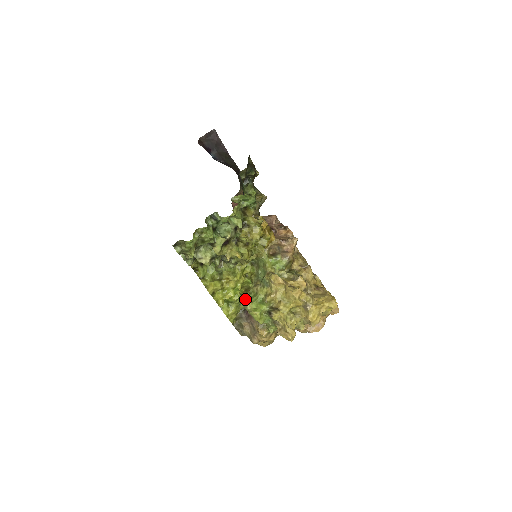
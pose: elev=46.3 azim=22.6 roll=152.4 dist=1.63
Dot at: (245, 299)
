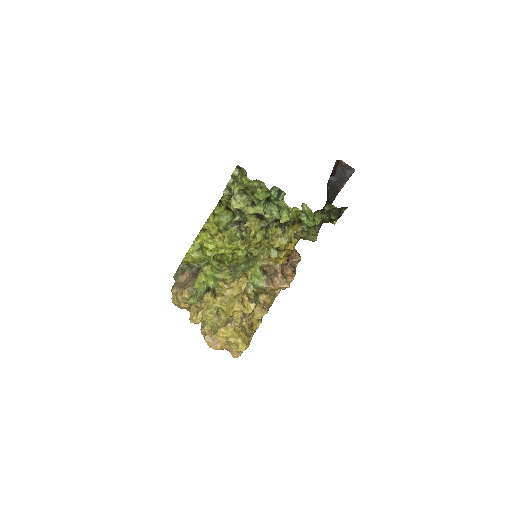
Dot at: (211, 262)
